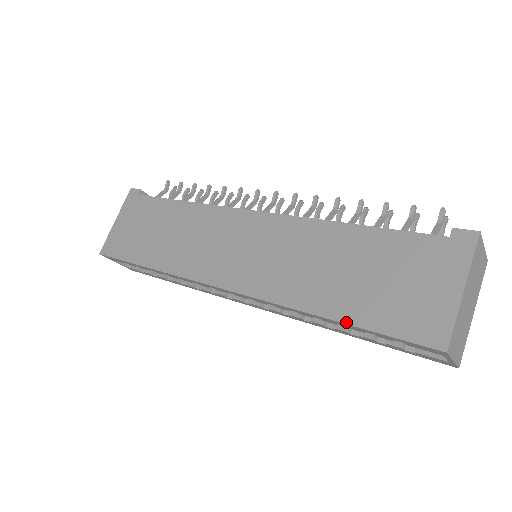
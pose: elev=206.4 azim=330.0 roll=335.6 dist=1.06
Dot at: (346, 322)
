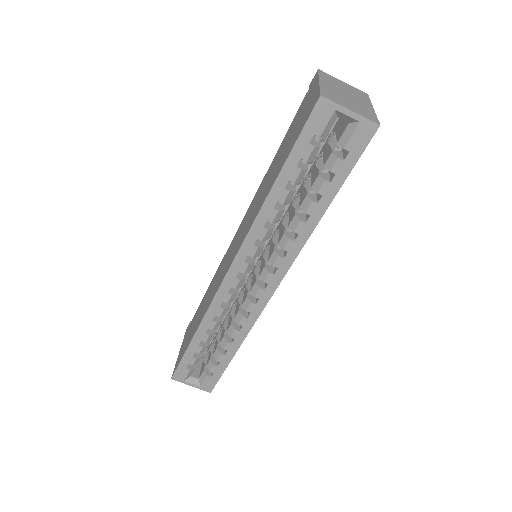
Dot at: (280, 171)
